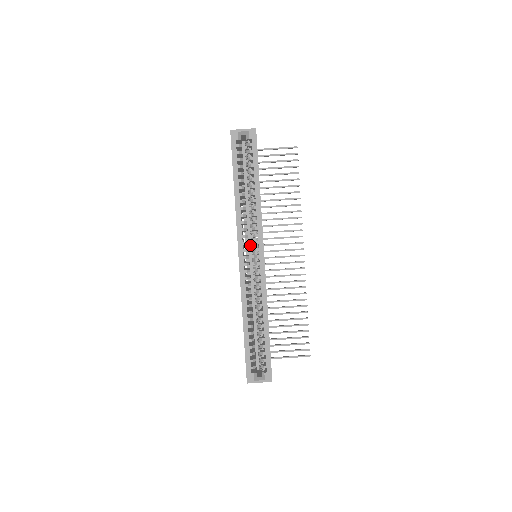
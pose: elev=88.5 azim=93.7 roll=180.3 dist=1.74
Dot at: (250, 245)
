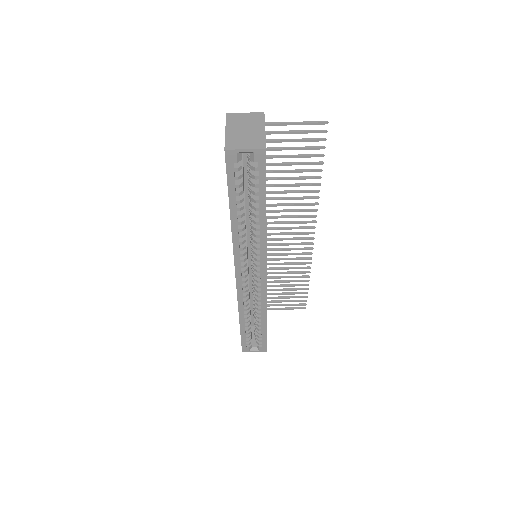
Dot at: (249, 242)
